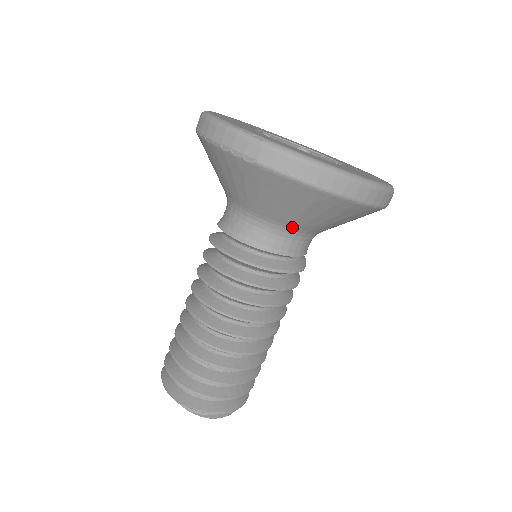
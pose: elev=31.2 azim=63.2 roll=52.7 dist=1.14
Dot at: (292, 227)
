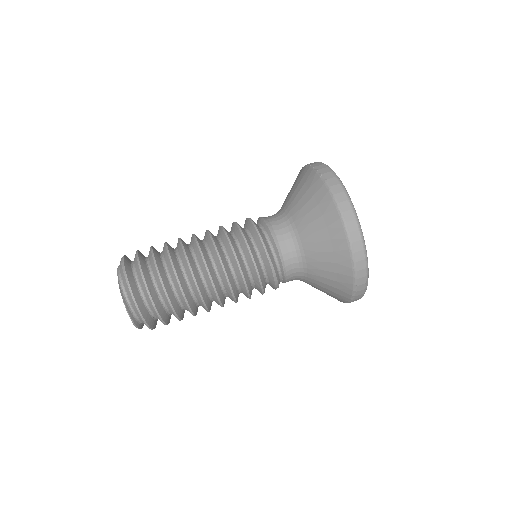
Dot at: (301, 241)
